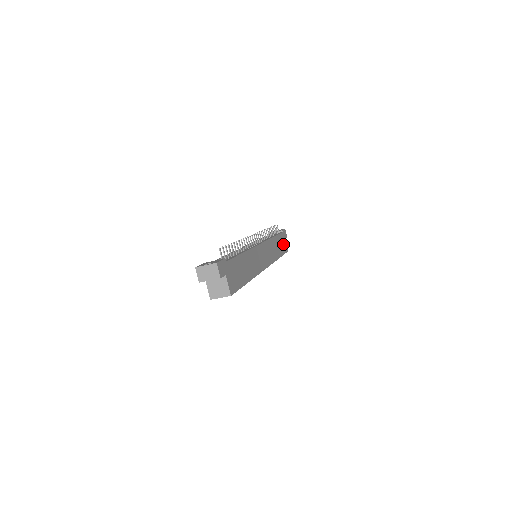
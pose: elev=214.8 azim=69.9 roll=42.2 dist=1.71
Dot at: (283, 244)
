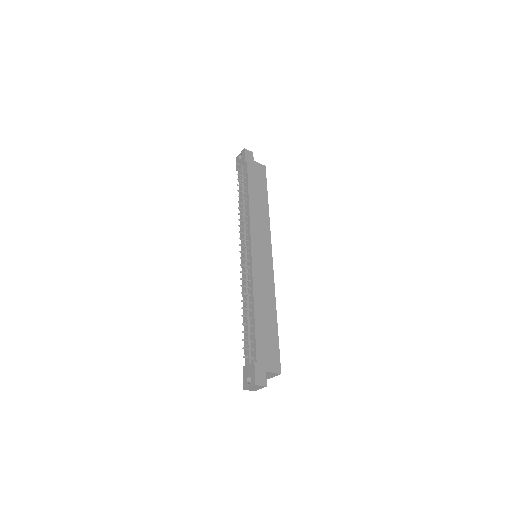
Dot at: (258, 175)
